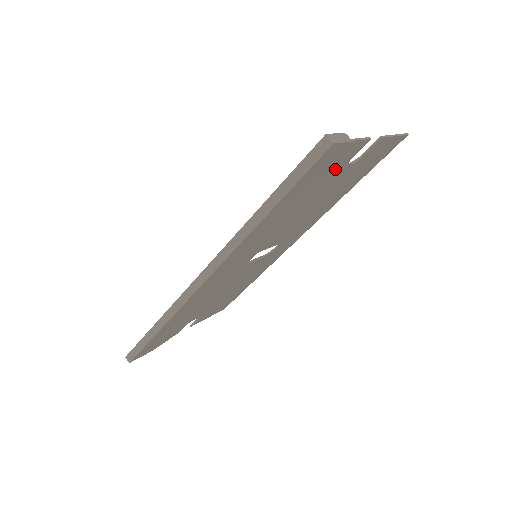
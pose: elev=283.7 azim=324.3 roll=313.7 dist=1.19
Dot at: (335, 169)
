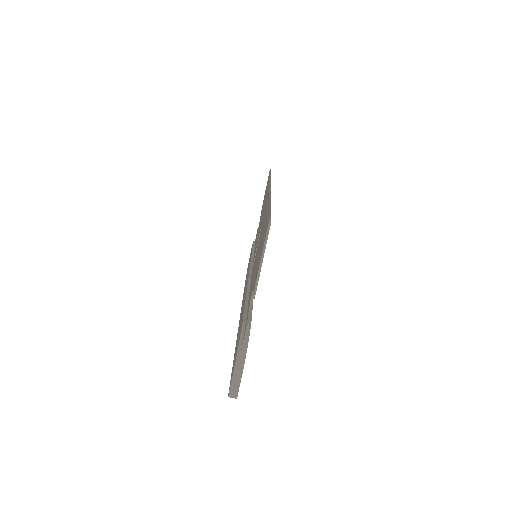
Dot at: occluded
